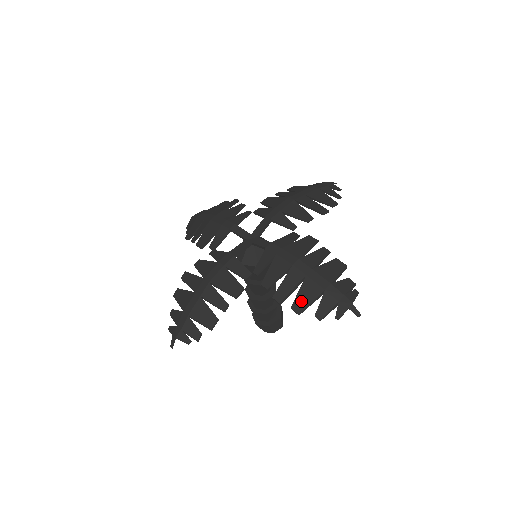
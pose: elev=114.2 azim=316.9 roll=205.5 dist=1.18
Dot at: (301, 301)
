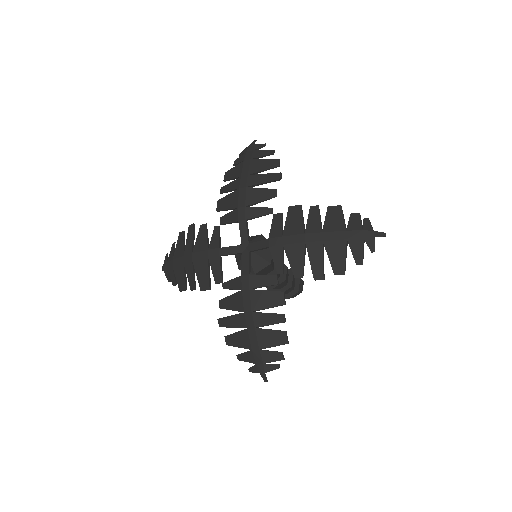
Dot at: (337, 263)
